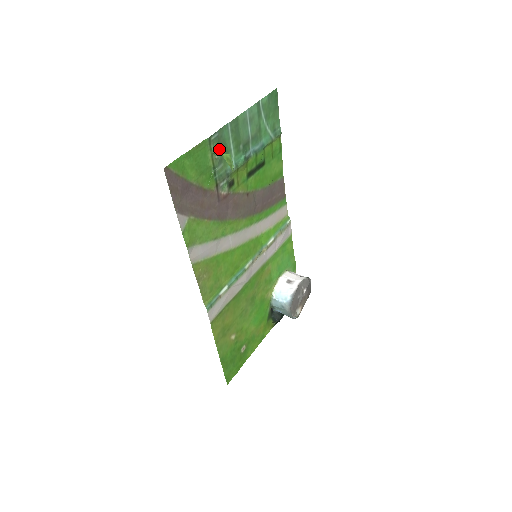
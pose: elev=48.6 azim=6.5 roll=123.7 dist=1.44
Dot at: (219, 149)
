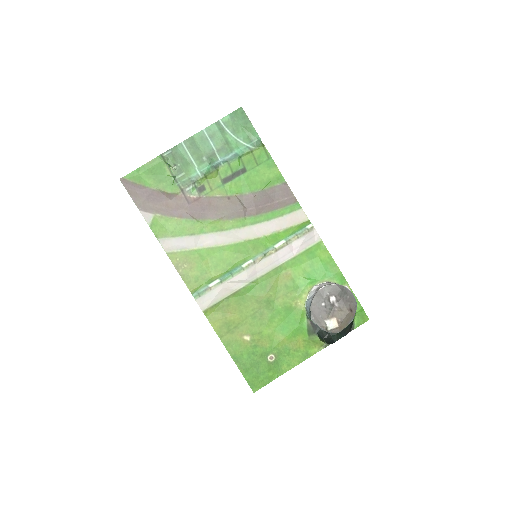
Dot at: (176, 162)
